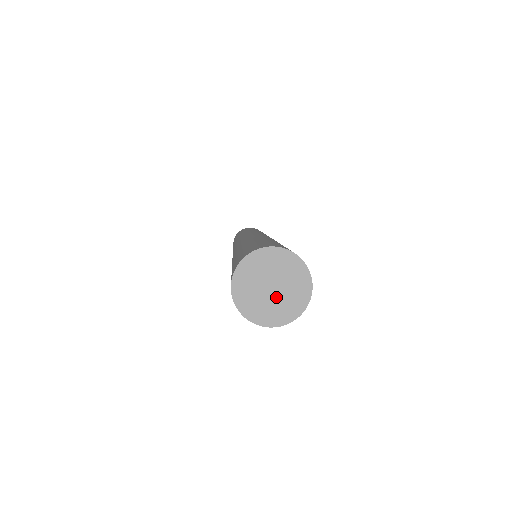
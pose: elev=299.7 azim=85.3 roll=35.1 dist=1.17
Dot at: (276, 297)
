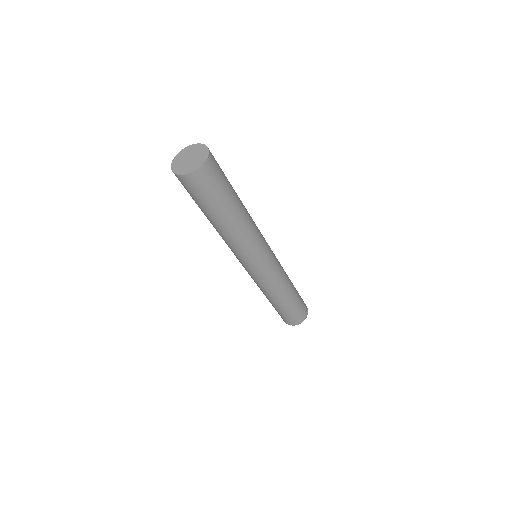
Dot at: (189, 163)
